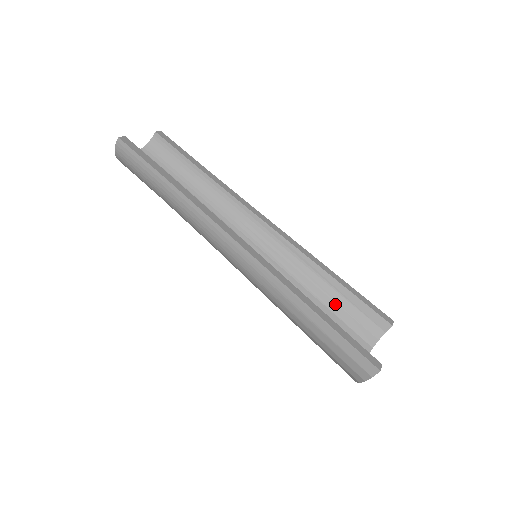
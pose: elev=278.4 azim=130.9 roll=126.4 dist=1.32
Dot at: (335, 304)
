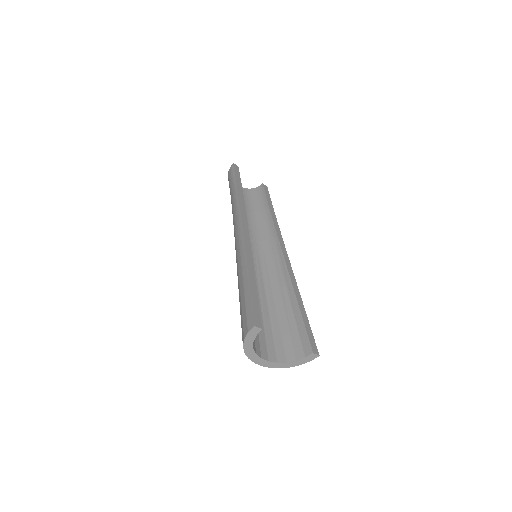
Dot at: (285, 318)
